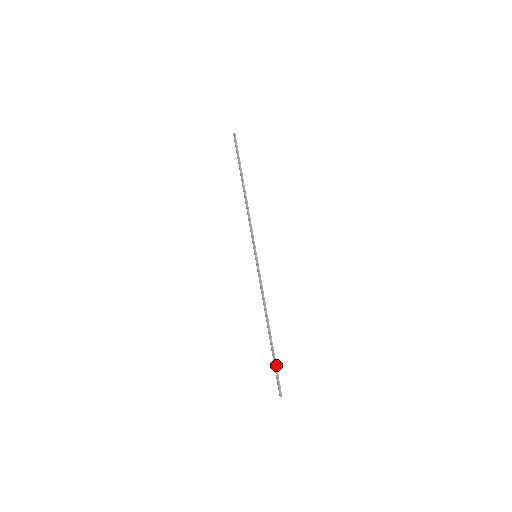
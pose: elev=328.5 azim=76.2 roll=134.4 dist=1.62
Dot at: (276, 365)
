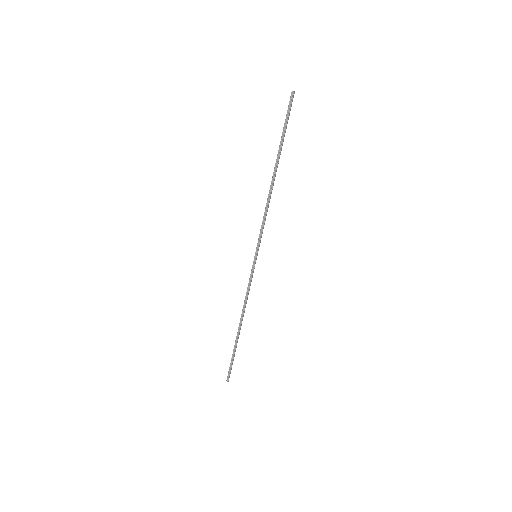
Dot at: (233, 358)
